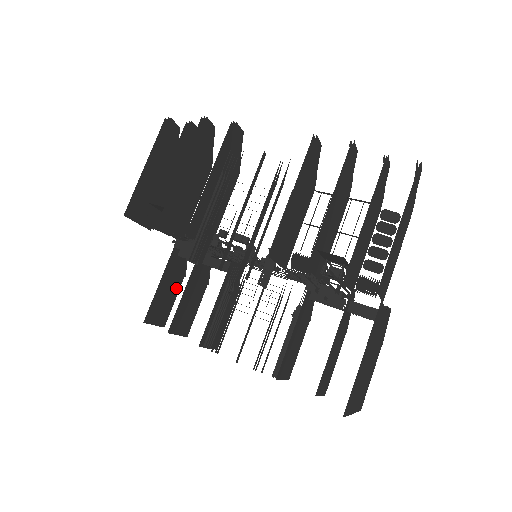
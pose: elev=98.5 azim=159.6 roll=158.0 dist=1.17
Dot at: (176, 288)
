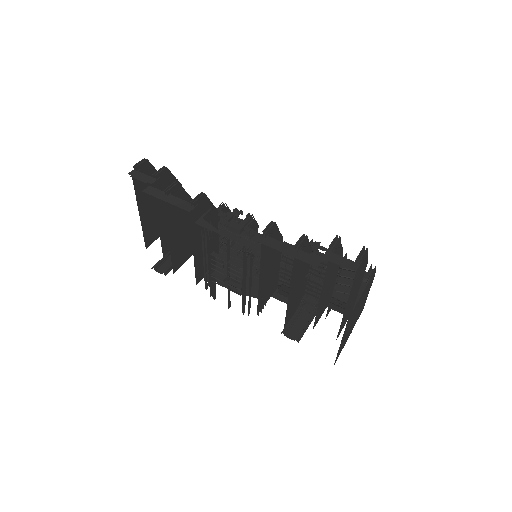
Dot at: occluded
